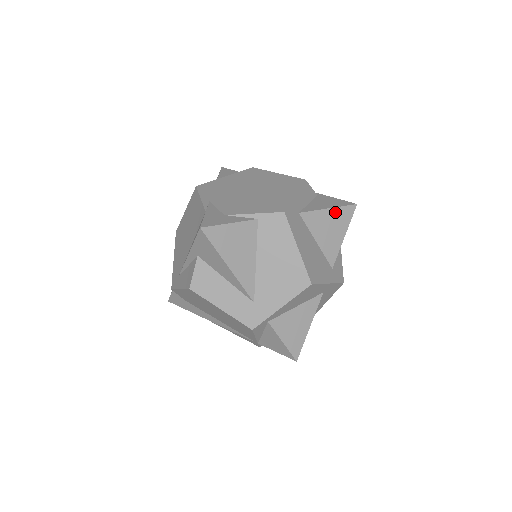
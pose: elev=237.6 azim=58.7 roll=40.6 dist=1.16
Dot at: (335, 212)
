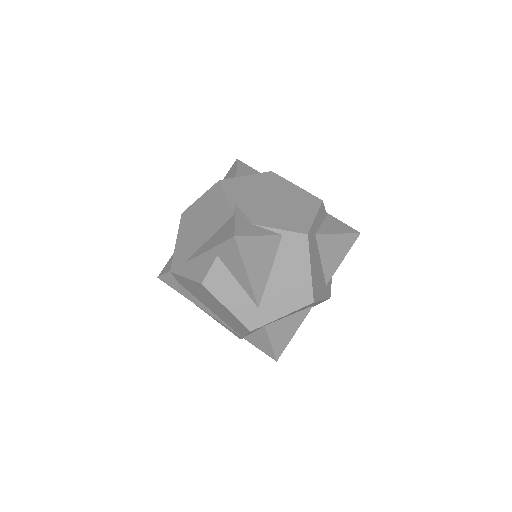
Dot at: (342, 237)
